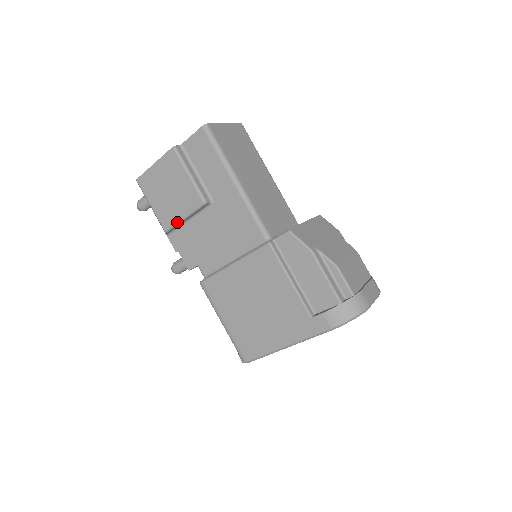
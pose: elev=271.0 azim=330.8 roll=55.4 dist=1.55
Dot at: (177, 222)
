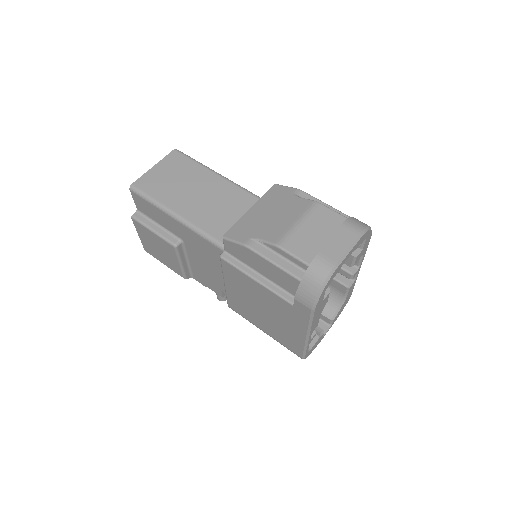
Dot at: (181, 269)
